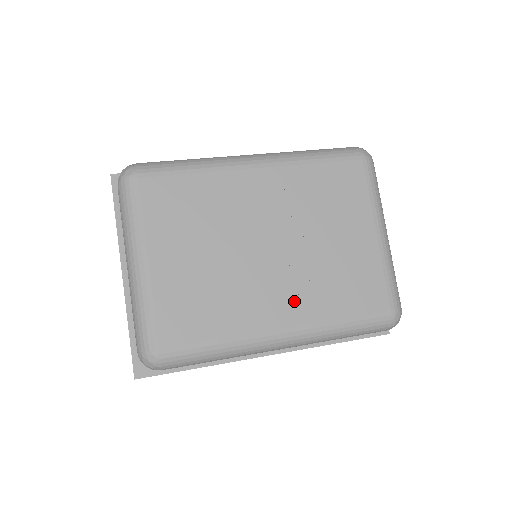
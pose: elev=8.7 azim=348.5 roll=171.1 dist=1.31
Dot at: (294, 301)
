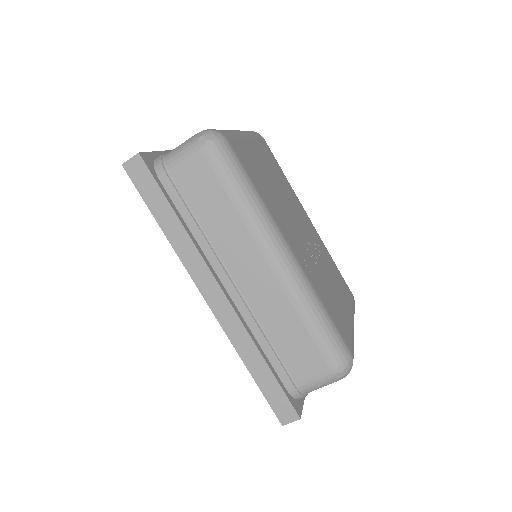
Dot at: (303, 257)
